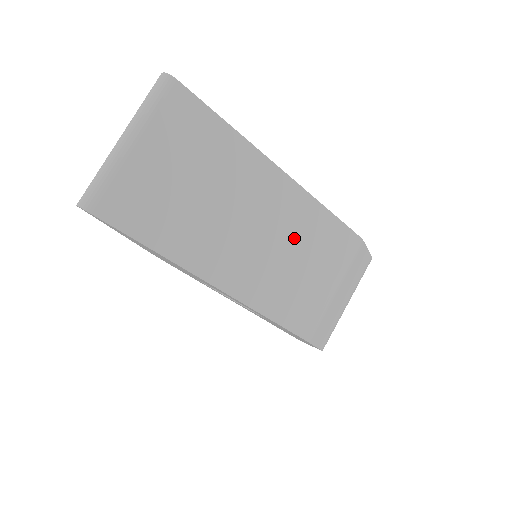
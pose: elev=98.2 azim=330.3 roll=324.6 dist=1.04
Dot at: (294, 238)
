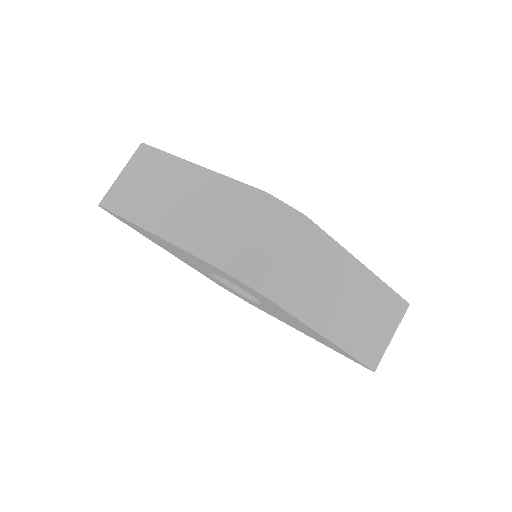
Dot at: (208, 201)
